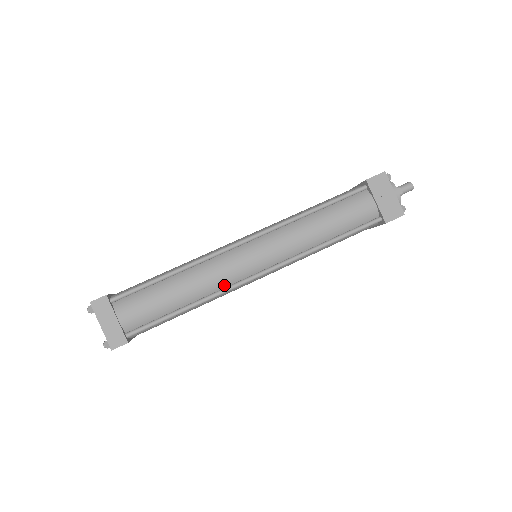
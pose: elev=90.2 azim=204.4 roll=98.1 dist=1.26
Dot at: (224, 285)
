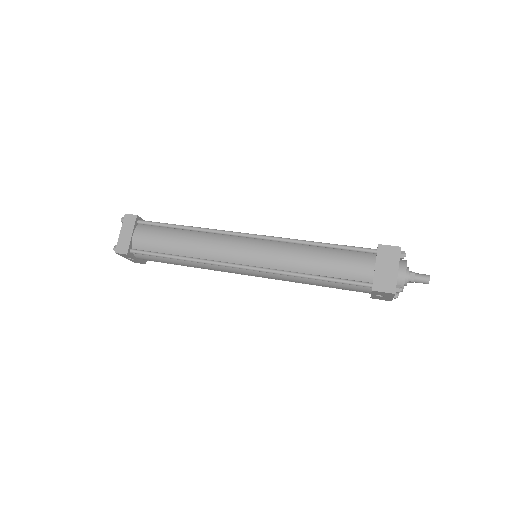
Dot at: (214, 258)
